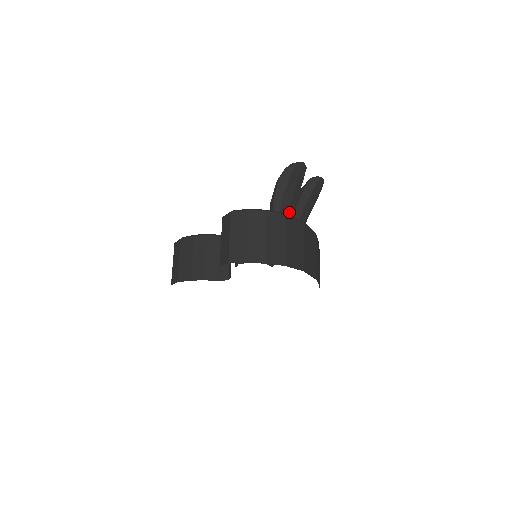
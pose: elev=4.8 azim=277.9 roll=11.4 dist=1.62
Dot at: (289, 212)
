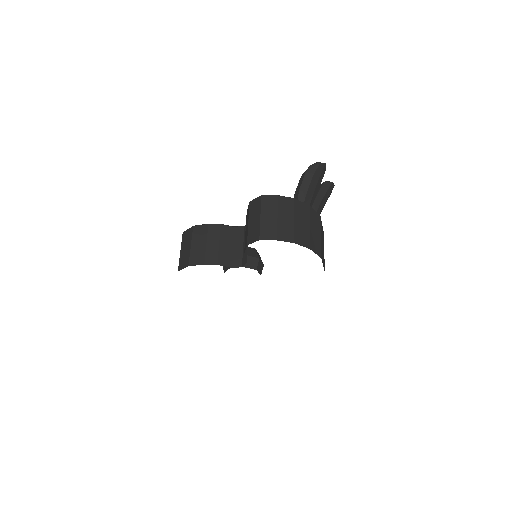
Dot at: (310, 205)
